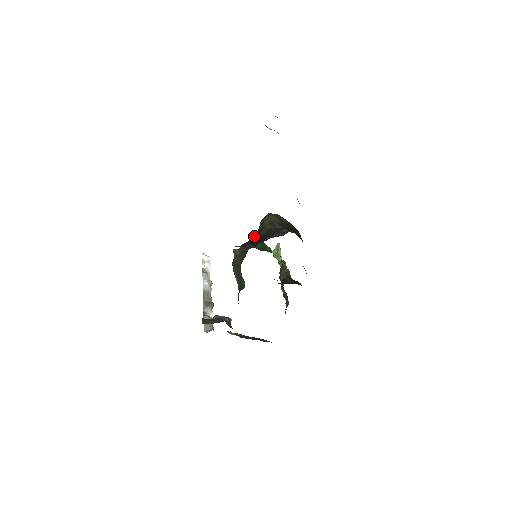
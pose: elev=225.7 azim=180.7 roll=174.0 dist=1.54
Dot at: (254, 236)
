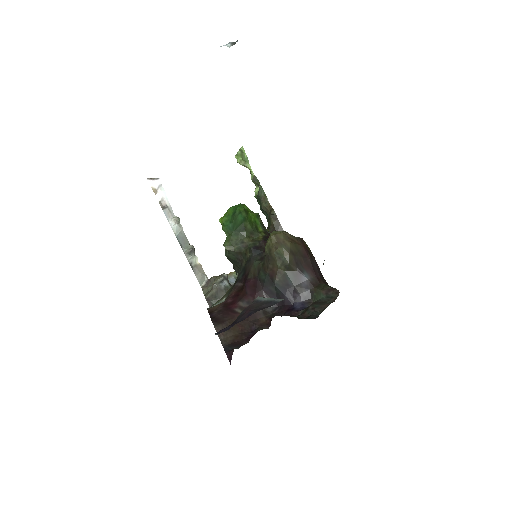
Dot at: (266, 277)
